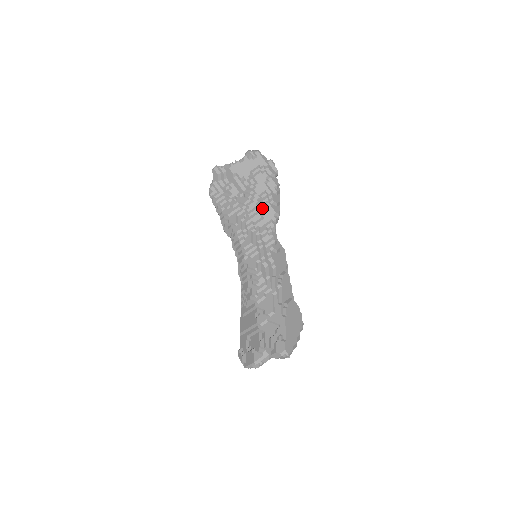
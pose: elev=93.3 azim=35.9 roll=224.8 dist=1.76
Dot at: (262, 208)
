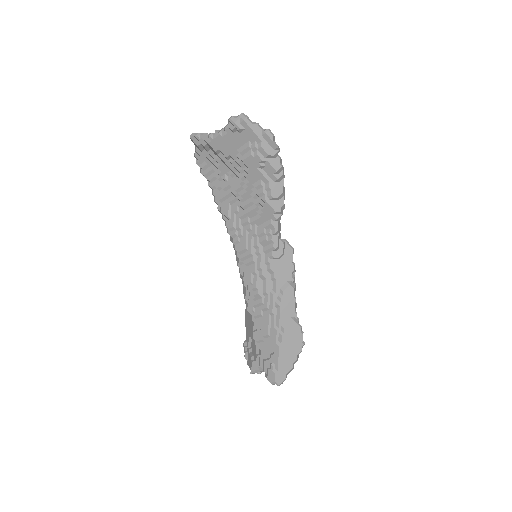
Dot at: (258, 203)
